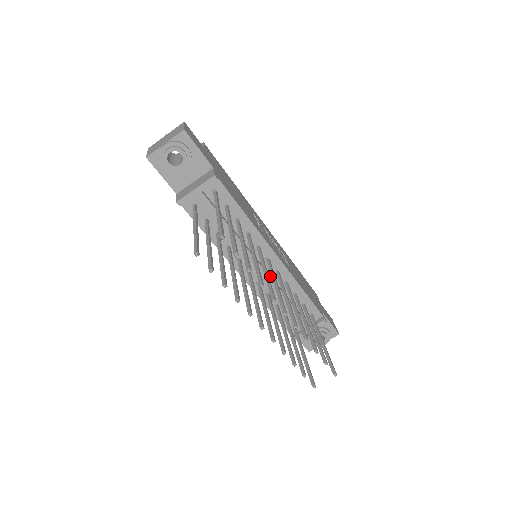
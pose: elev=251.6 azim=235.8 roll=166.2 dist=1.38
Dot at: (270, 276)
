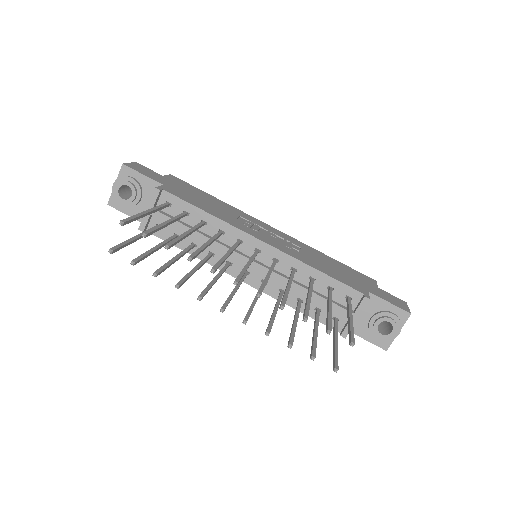
Dot at: occluded
